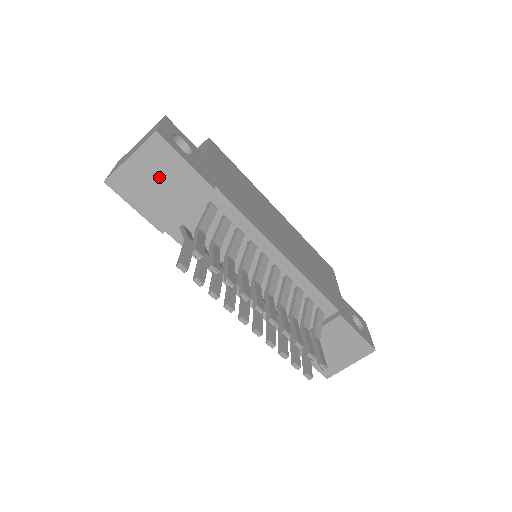
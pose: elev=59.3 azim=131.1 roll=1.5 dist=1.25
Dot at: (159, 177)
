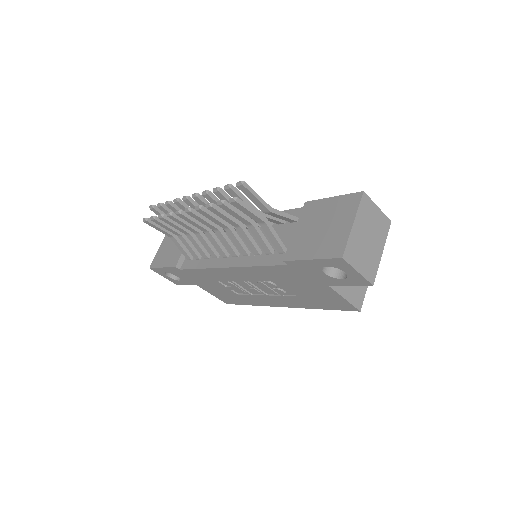
Dot at: (172, 242)
